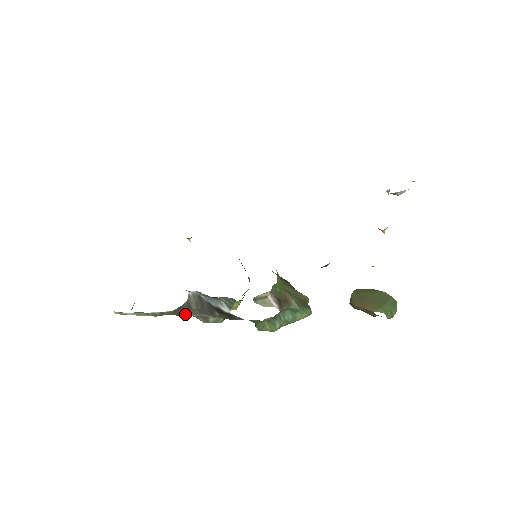
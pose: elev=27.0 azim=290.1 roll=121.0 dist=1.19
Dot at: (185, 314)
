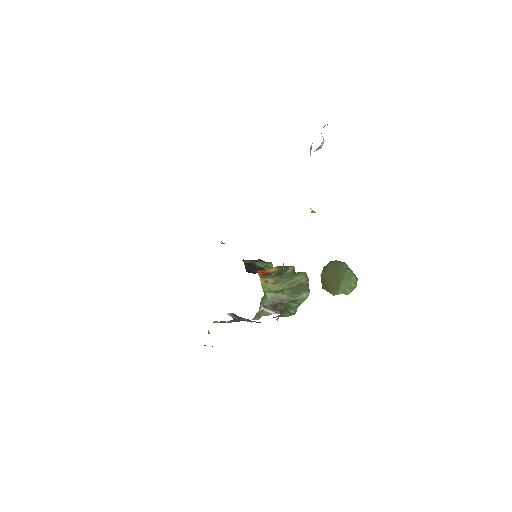
Dot at: occluded
